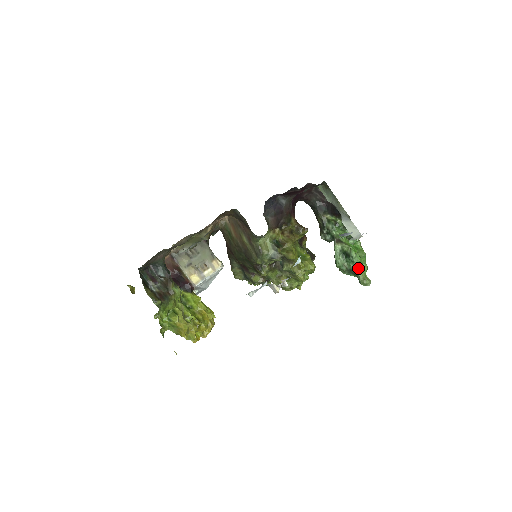
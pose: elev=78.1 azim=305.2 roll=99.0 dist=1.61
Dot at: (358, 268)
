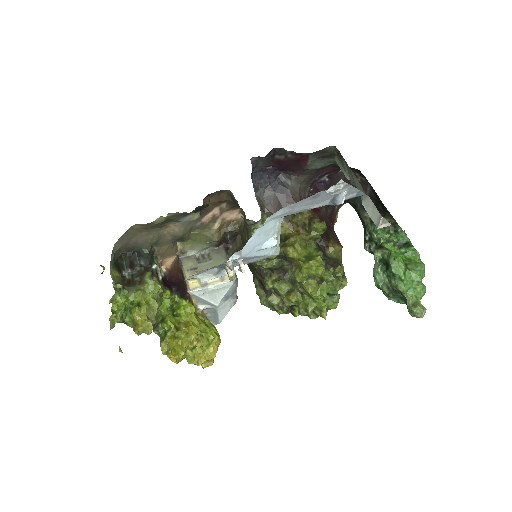
Dot at: (400, 284)
